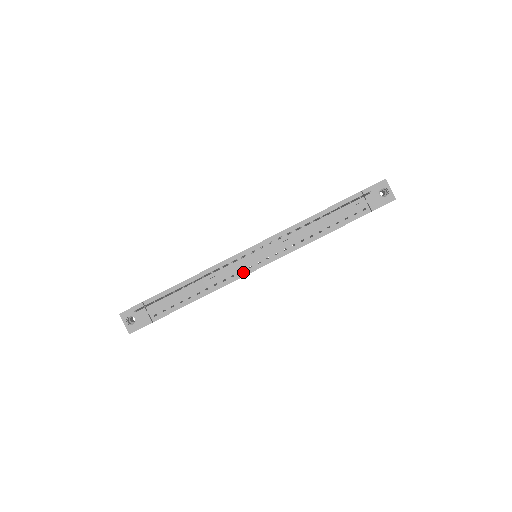
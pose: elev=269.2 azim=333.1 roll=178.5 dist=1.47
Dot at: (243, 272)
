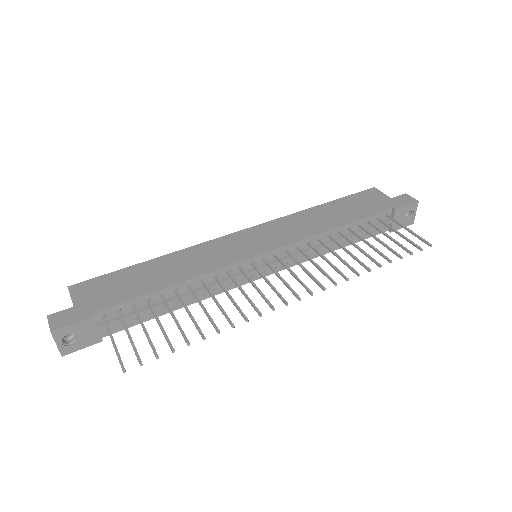
Dot at: (242, 281)
